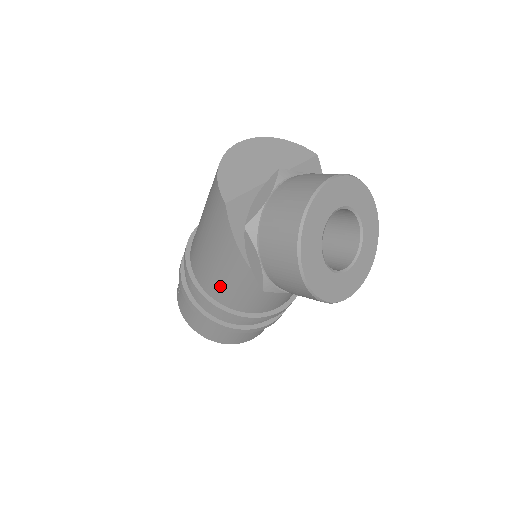
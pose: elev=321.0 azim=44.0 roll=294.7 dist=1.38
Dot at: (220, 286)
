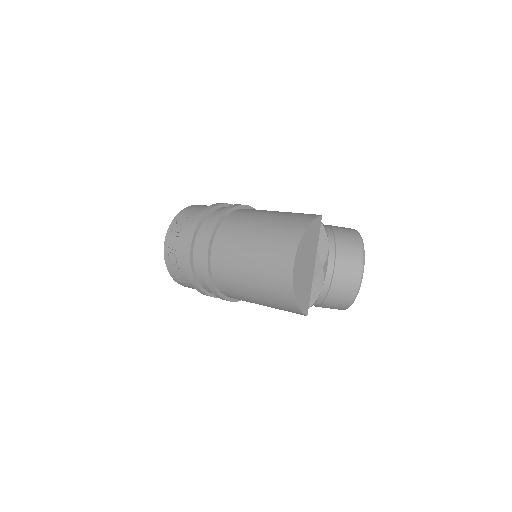
Dot at: occluded
